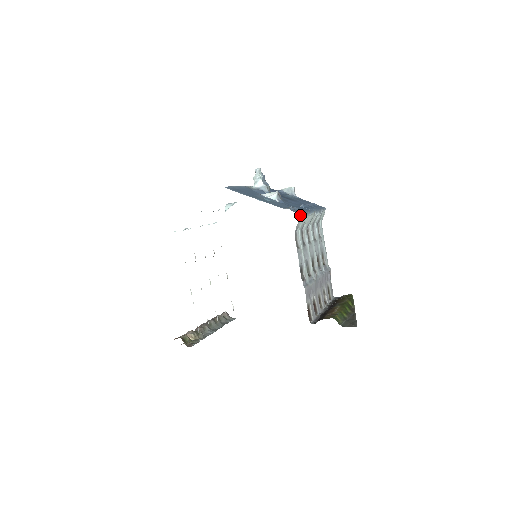
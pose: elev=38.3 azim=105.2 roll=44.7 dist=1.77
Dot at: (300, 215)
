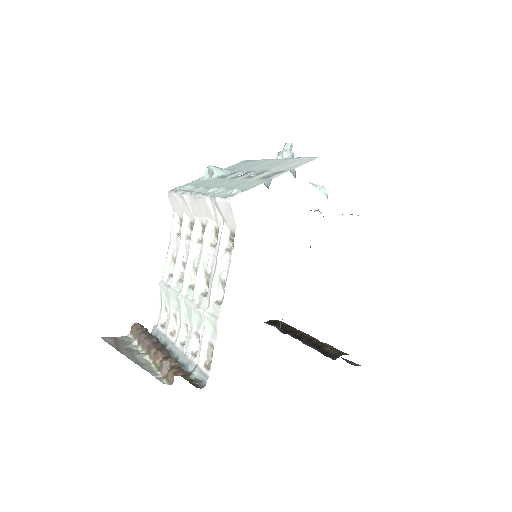
Dot at: occluded
